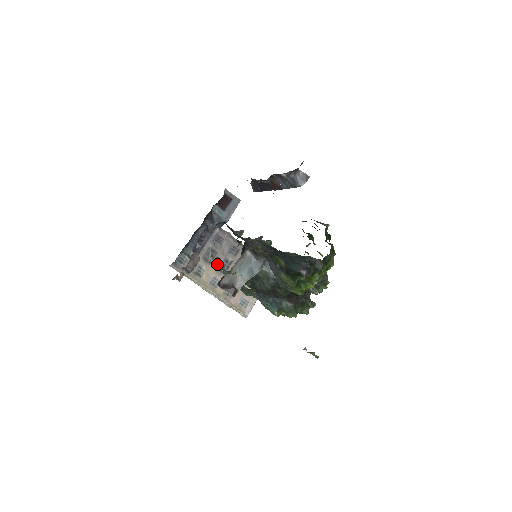
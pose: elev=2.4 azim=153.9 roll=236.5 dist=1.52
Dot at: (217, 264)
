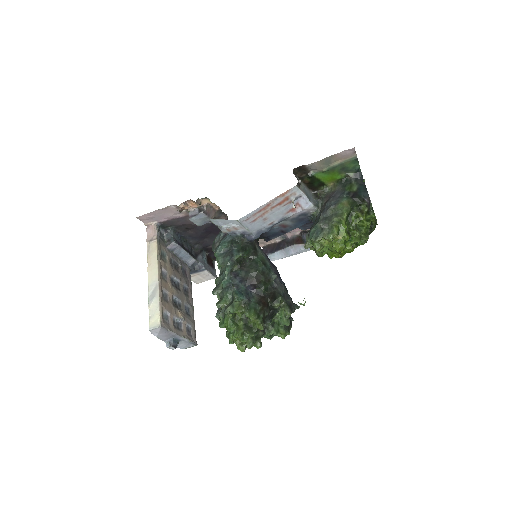
Dot at: (174, 274)
